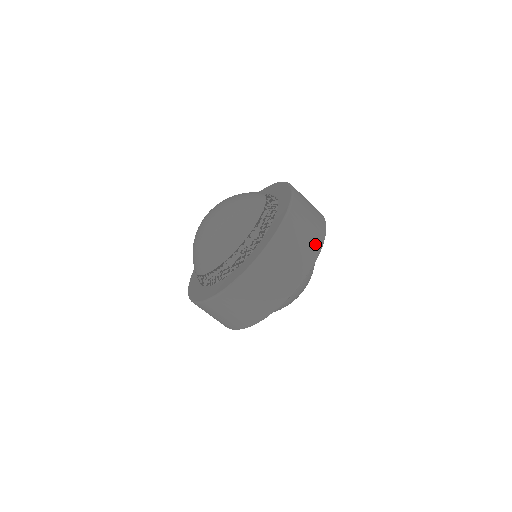
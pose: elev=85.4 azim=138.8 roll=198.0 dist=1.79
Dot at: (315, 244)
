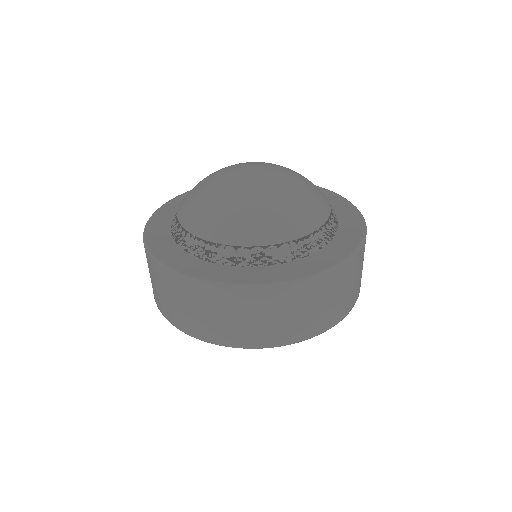
Dot at: (333, 317)
